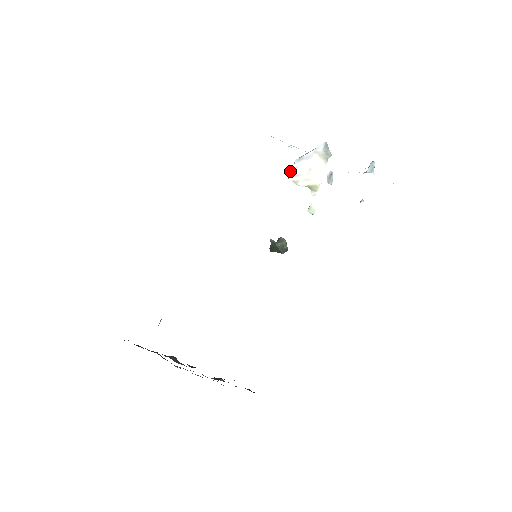
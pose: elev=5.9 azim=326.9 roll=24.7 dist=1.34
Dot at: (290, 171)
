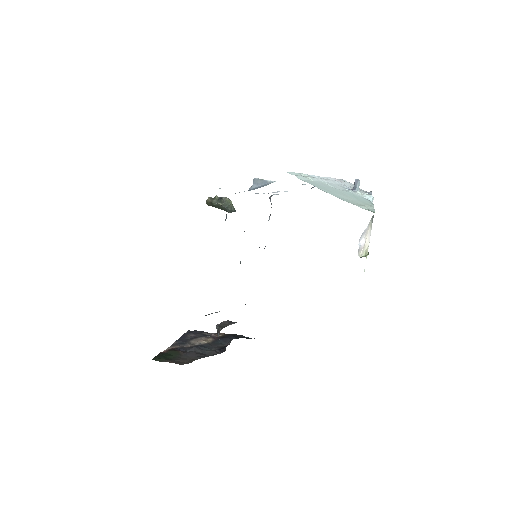
Dot at: (359, 249)
